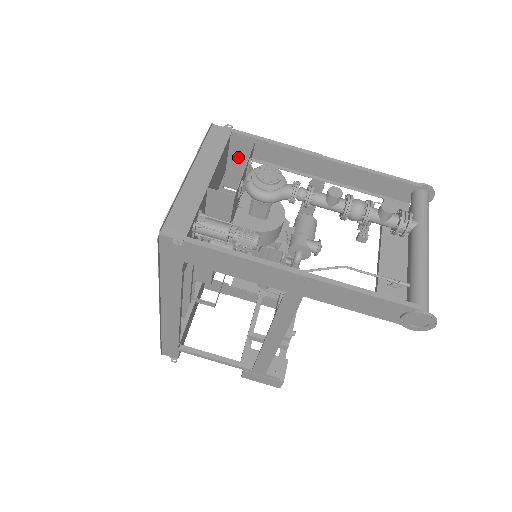
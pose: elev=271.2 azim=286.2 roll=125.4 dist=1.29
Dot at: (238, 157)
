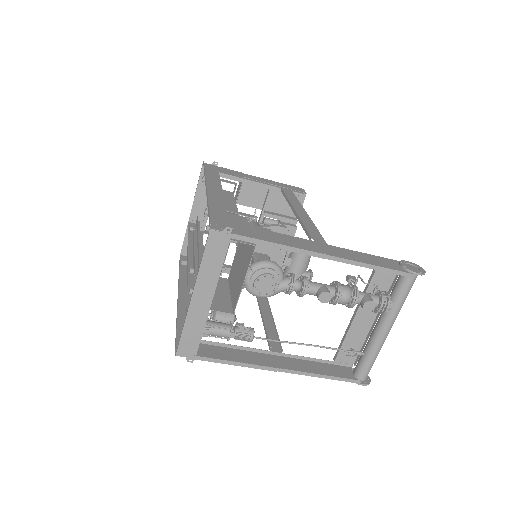
Dot at: occluded
